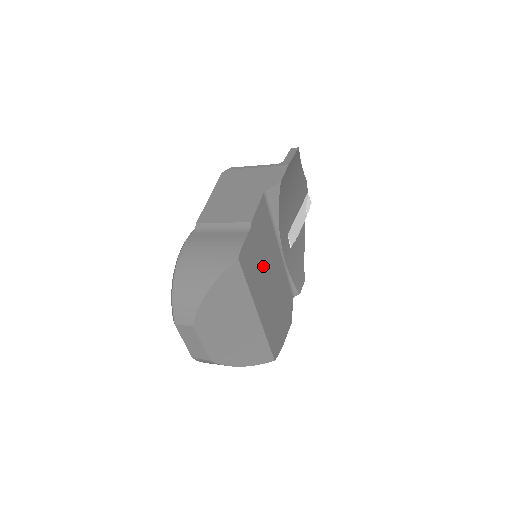
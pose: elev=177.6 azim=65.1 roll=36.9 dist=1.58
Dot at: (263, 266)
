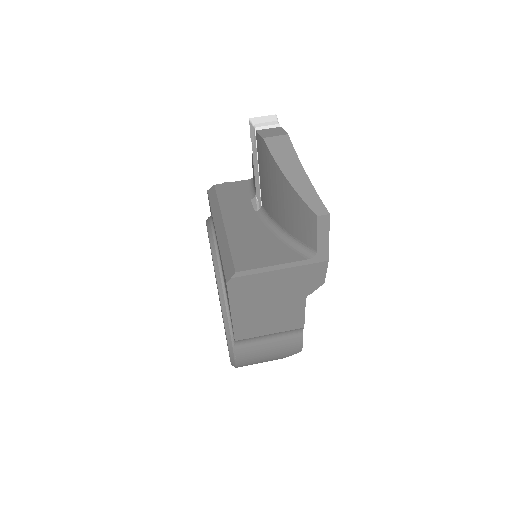
Dot at: occluded
